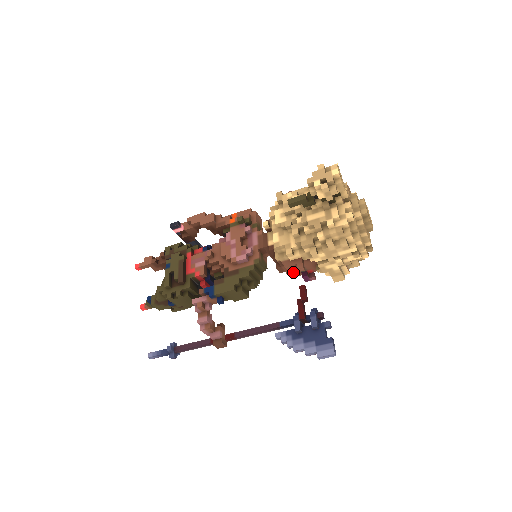
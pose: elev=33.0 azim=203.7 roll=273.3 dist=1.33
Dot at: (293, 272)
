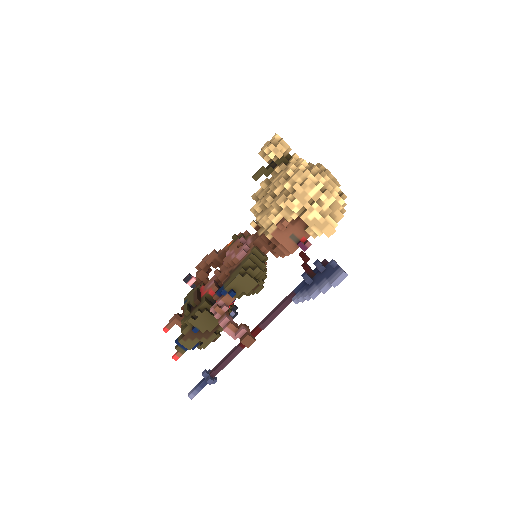
Dot at: (289, 246)
